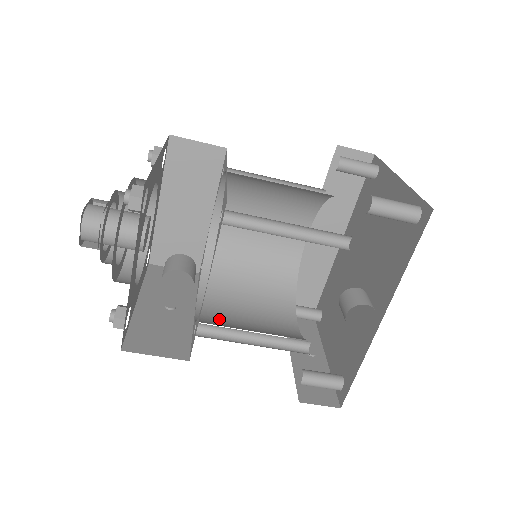
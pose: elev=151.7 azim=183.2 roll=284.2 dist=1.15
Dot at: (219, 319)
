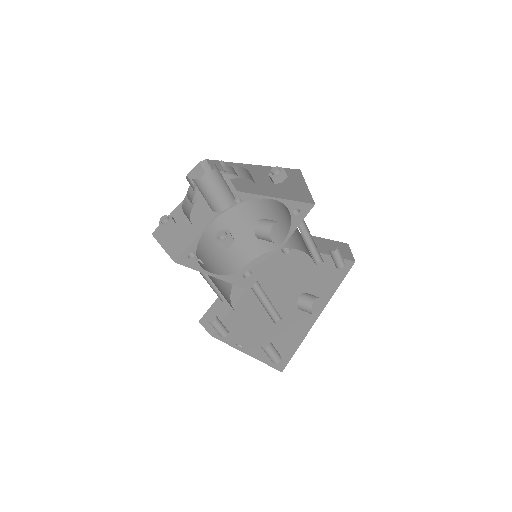
Dot at: occluded
